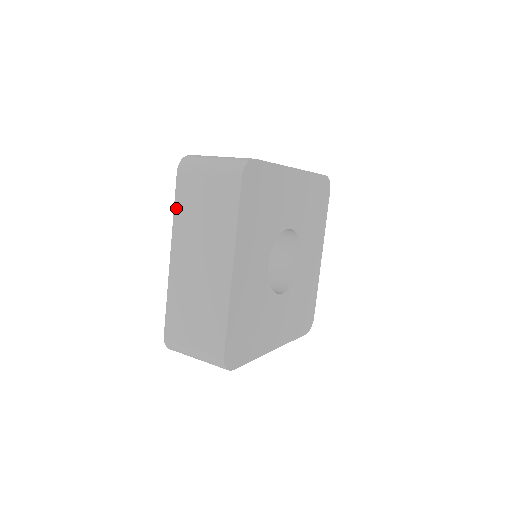
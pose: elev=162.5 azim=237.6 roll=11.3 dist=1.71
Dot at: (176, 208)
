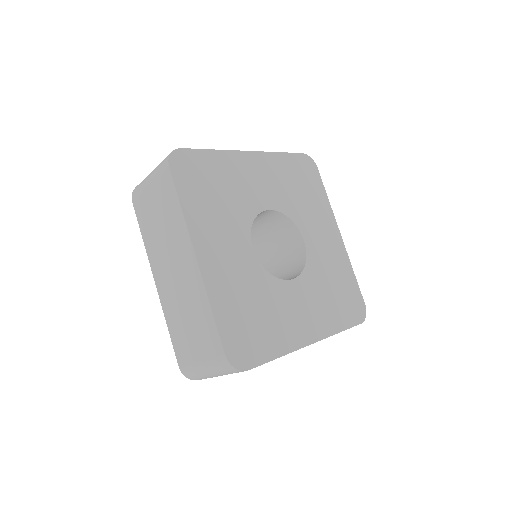
Dot at: occluded
